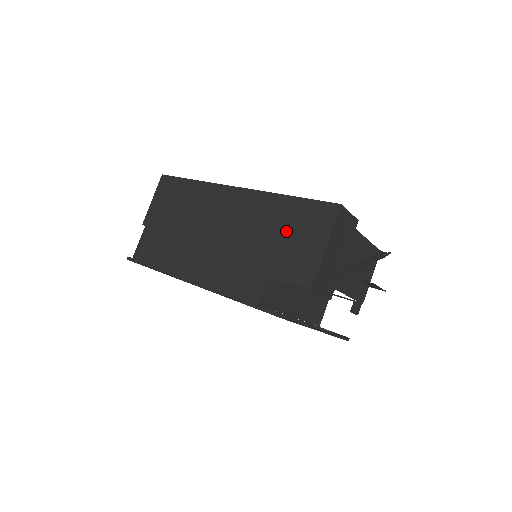
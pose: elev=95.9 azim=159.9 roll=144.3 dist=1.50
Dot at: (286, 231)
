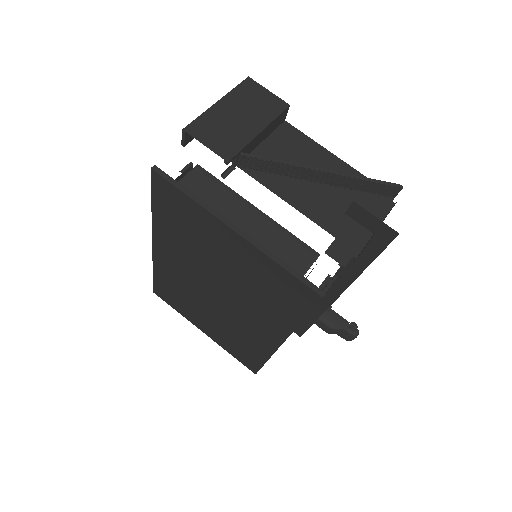
Dot at: occluded
